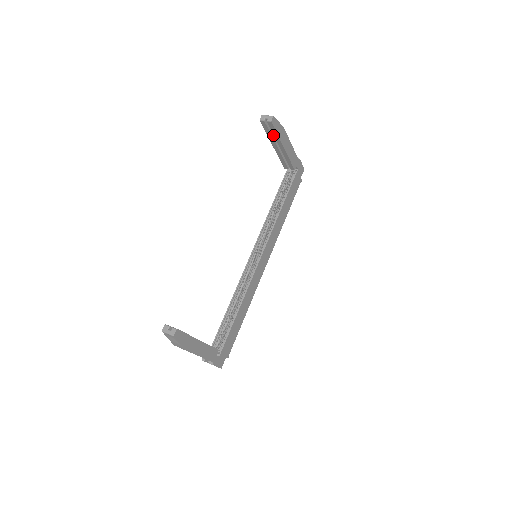
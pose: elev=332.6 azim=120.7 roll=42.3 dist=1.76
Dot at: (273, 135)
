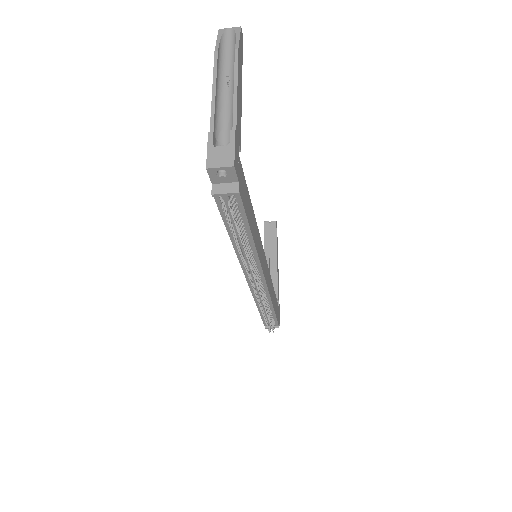
Dot at: (269, 245)
